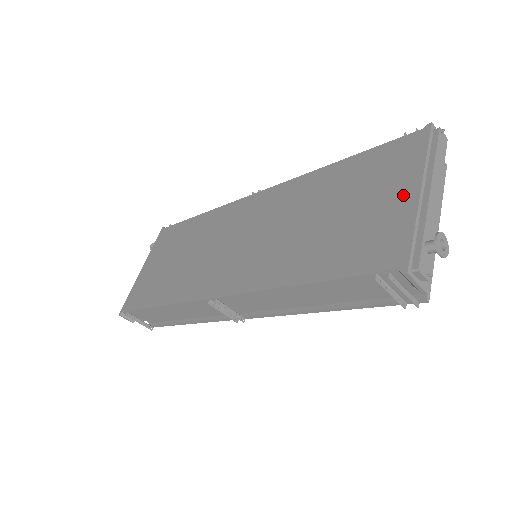
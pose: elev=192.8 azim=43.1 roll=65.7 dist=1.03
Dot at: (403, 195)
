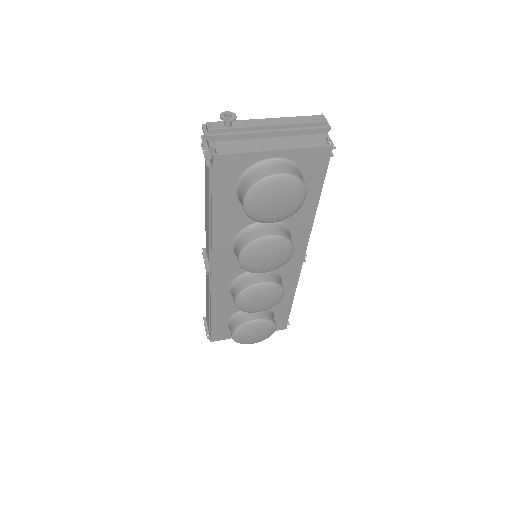
Dot at: occluded
